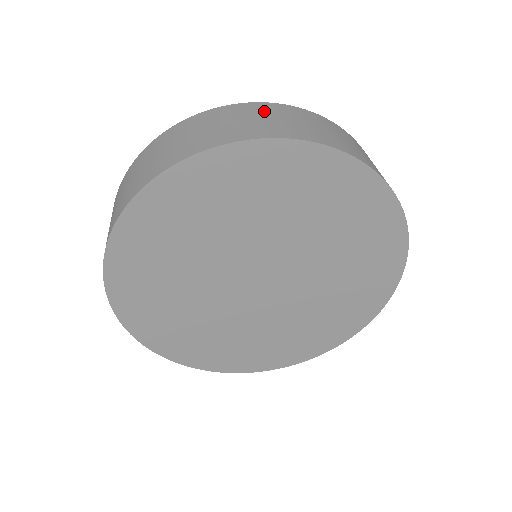
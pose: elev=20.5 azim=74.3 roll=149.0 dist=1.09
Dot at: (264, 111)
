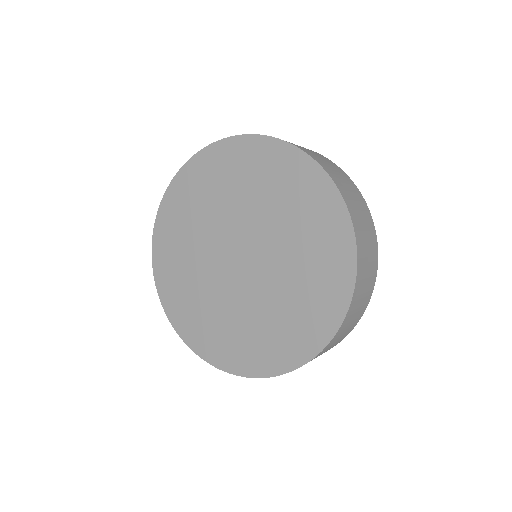
Dot at: occluded
